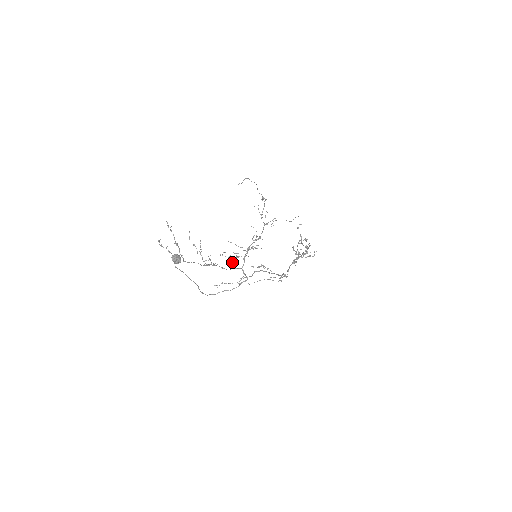
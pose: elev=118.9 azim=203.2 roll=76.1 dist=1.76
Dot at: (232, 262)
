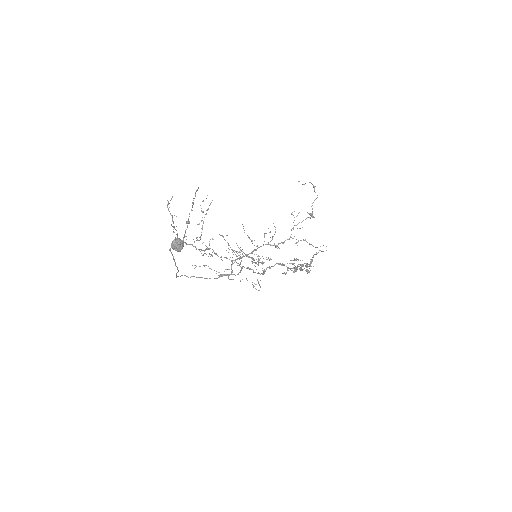
Dot at: (230, 257)
